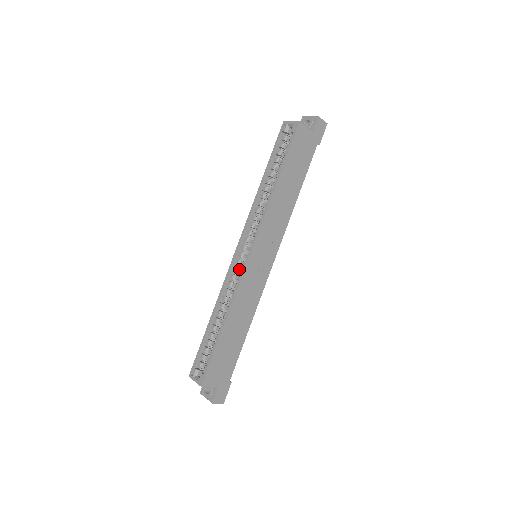
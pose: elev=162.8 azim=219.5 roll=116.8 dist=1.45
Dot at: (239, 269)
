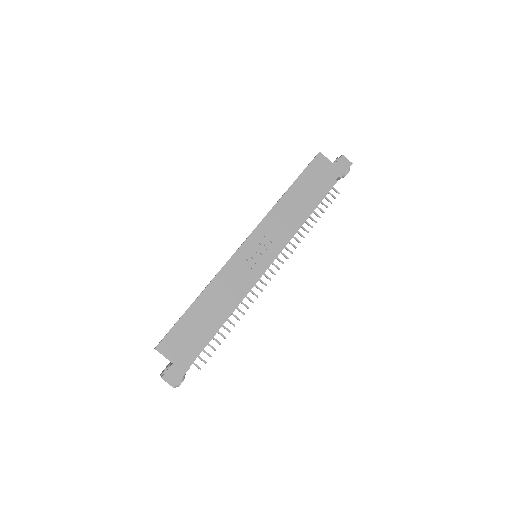
Dot at: occluded
